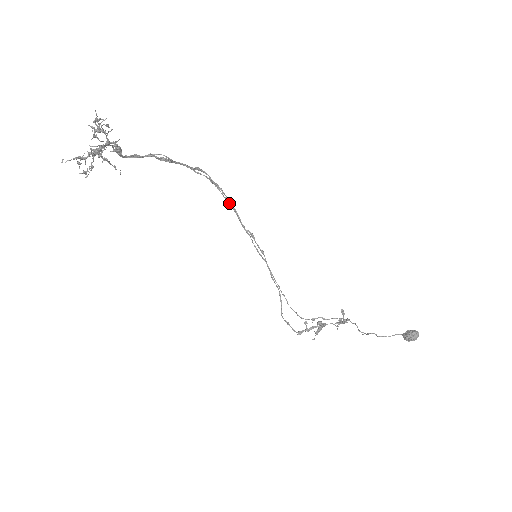
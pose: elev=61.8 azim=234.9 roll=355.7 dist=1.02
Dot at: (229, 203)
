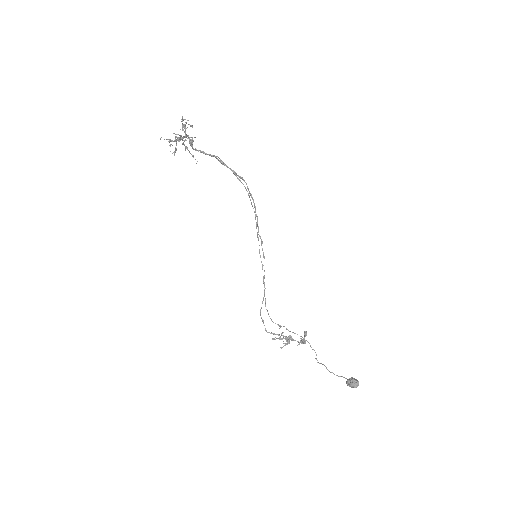
Dot at: (255, 211)
